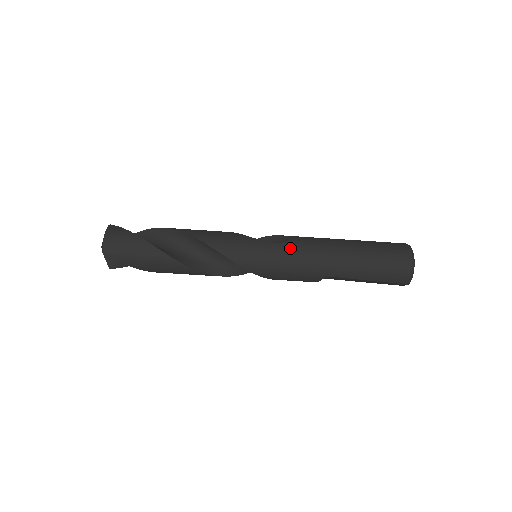
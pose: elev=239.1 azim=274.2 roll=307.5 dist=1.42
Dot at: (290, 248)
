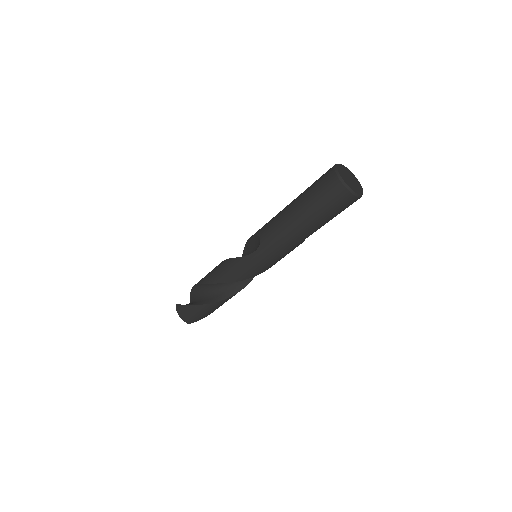
Dot at: (265, 248)
